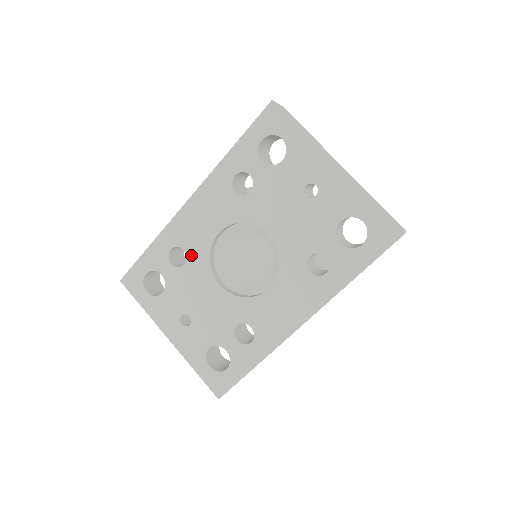
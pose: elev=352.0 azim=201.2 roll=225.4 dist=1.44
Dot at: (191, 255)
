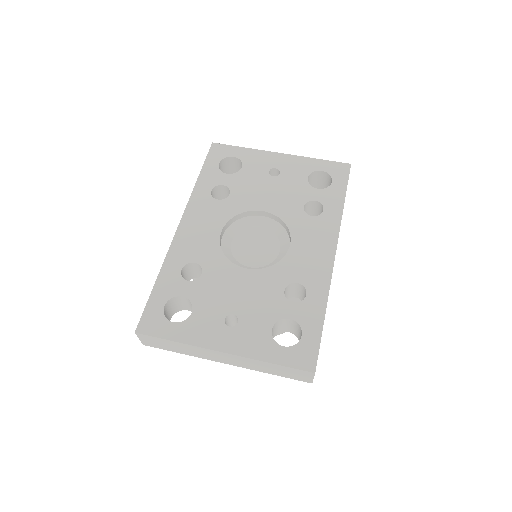
Dot at: (205, 262)
